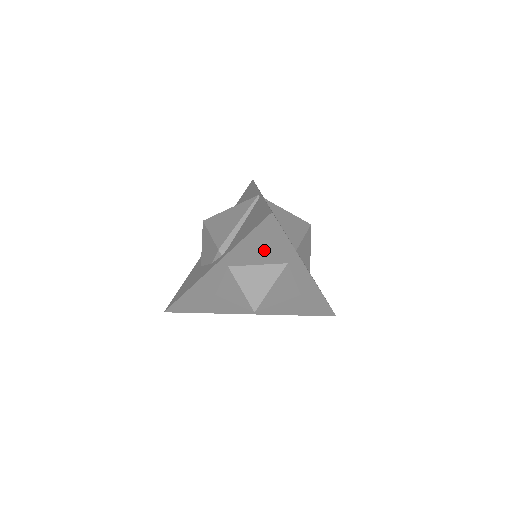
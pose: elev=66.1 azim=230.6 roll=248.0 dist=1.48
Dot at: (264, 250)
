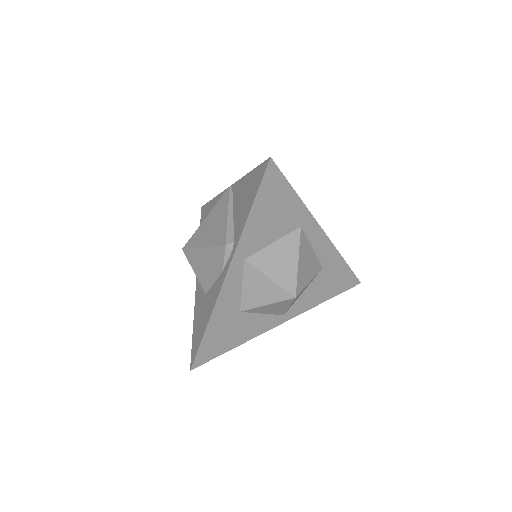
Dot at: (274, 217)
